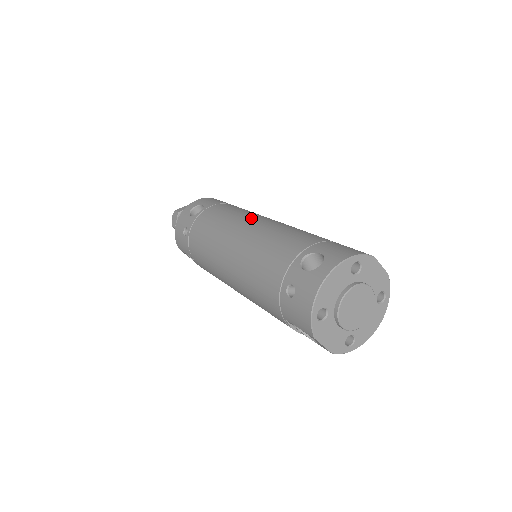
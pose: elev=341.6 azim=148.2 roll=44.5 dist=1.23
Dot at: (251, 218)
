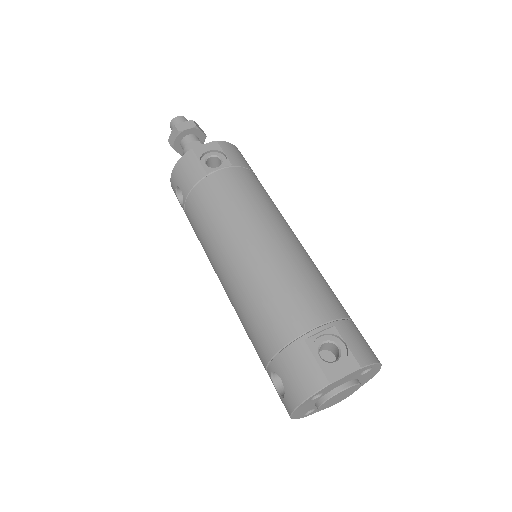
Dot at: (222, 254)
